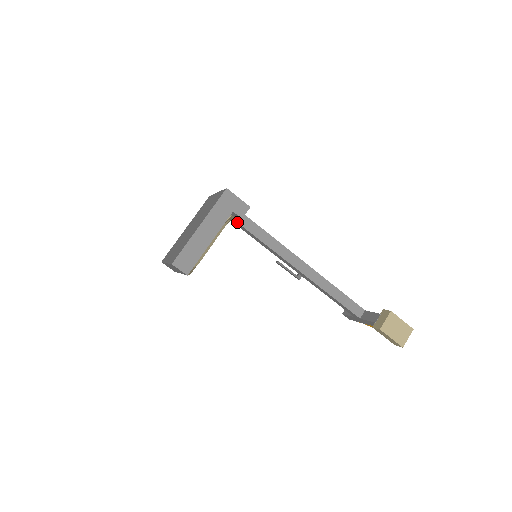
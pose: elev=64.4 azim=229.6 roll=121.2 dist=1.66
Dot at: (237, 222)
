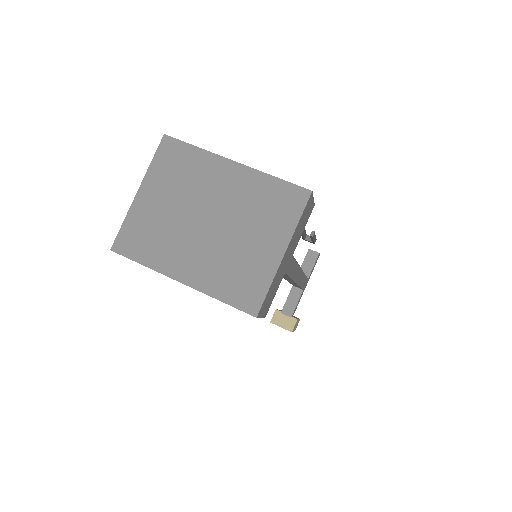
Dot at: occluded
